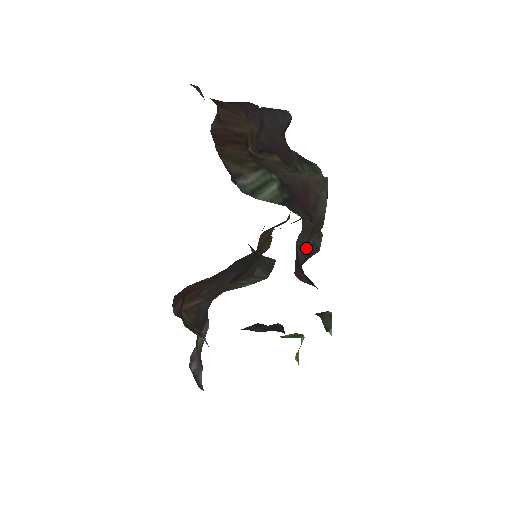
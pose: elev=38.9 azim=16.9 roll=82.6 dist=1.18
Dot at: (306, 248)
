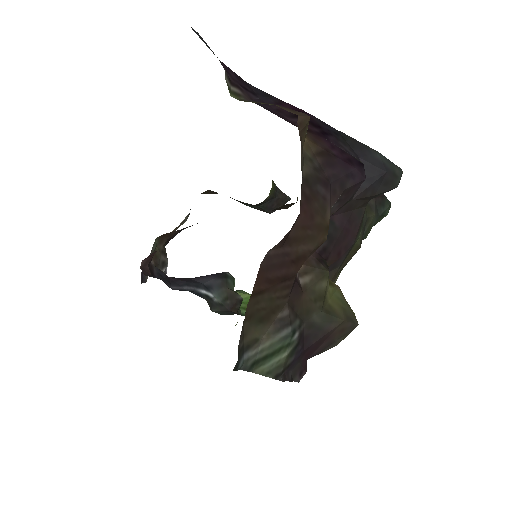
Dot at: occluded
